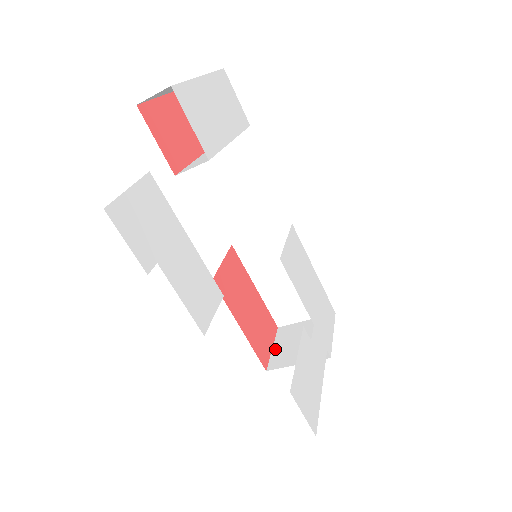
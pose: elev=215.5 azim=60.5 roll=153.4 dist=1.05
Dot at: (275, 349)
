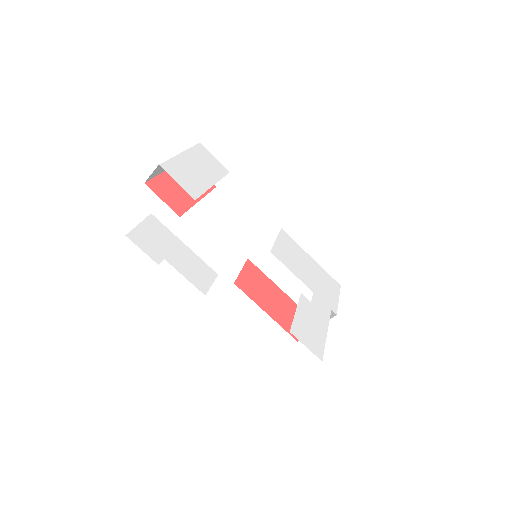
Dot at: occluded
